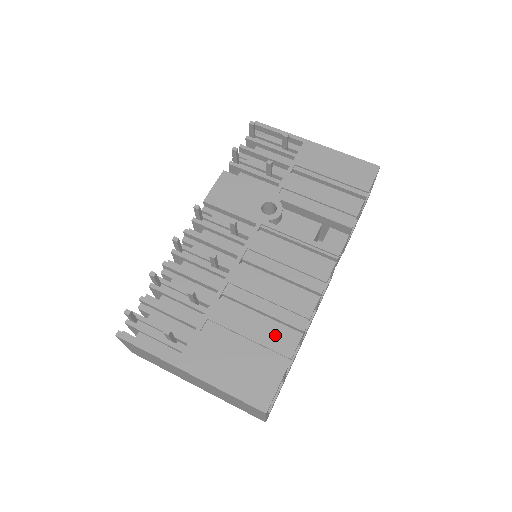
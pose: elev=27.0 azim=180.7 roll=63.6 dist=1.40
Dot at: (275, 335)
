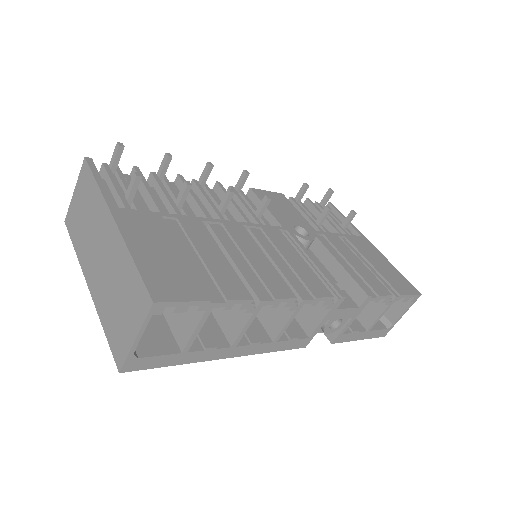
Dot at: (229, 276)
